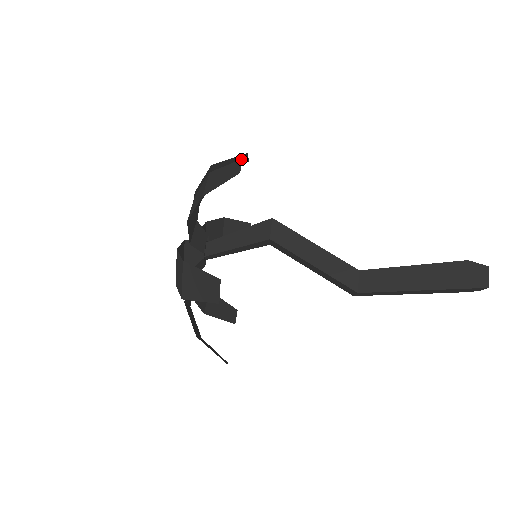
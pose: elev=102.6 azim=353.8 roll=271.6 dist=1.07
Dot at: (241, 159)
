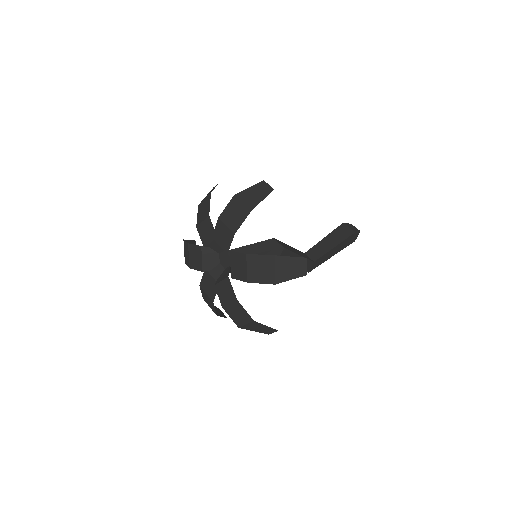
Dot at: (305, 258)
